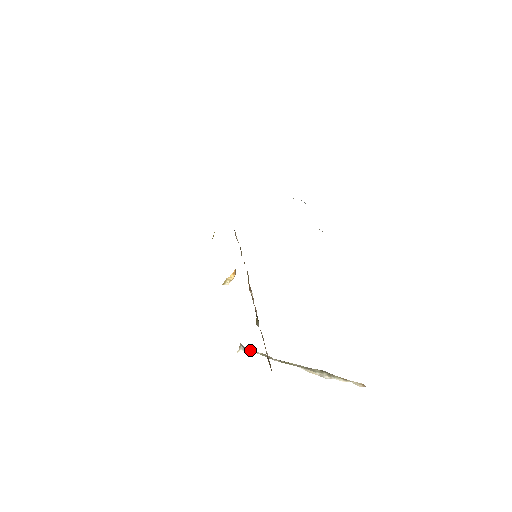
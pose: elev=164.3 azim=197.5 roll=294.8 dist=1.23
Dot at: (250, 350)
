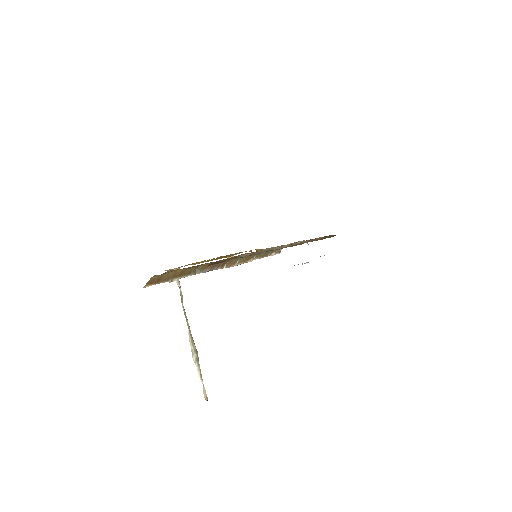
Dot at: (178, 281)
